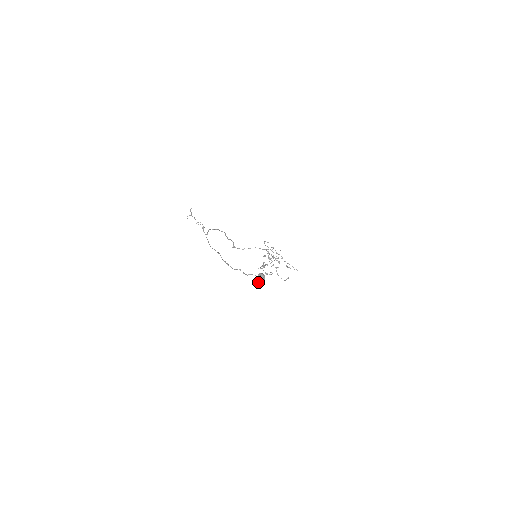
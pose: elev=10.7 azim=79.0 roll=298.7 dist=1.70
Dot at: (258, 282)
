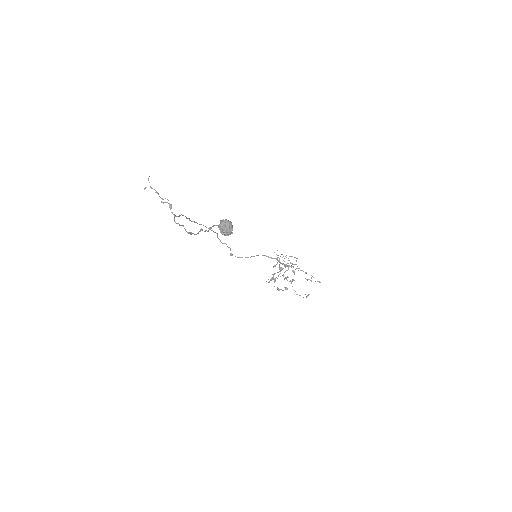
Dot at: (221, 233)
